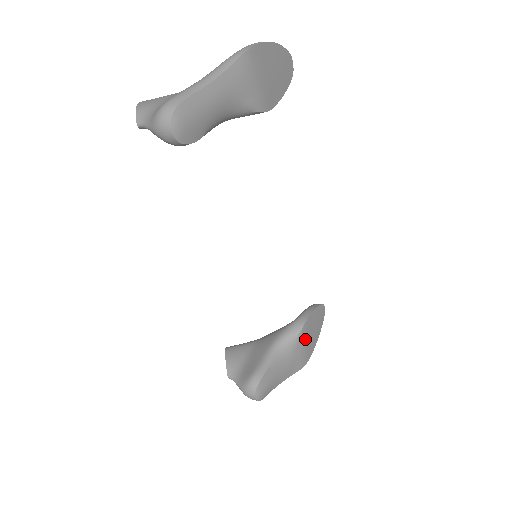
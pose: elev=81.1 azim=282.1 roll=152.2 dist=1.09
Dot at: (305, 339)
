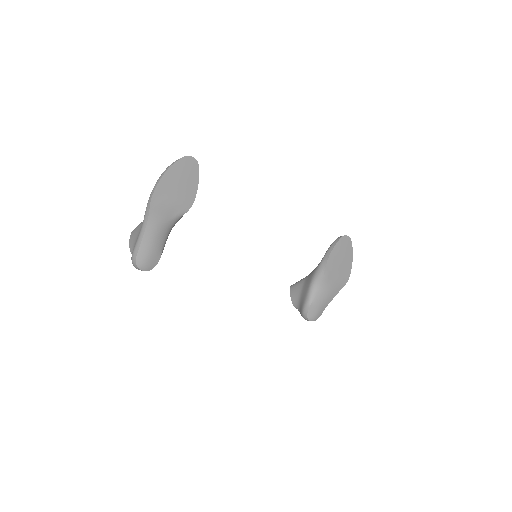
Dot at: (334, 270)
